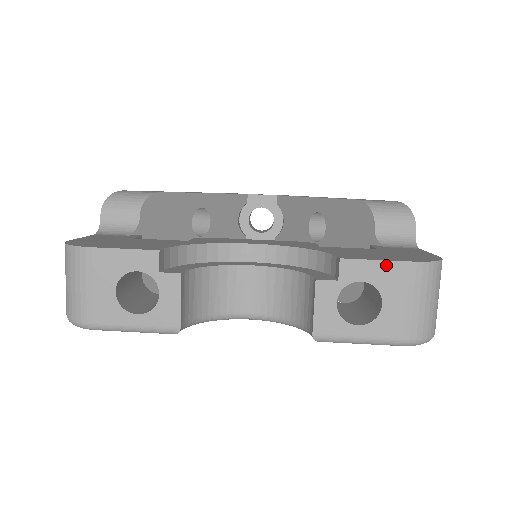
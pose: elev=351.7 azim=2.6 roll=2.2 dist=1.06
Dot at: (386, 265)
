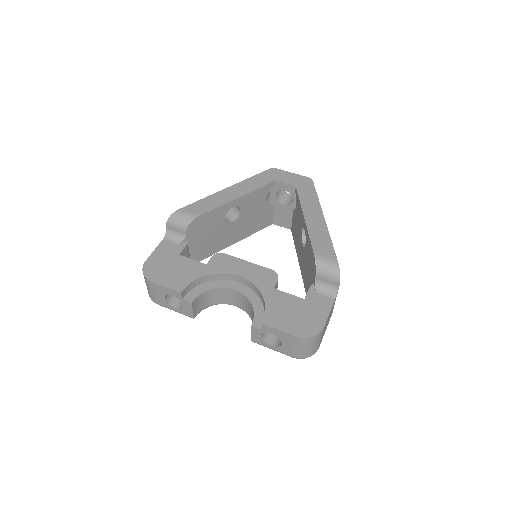
Dot at: (283, 333)
